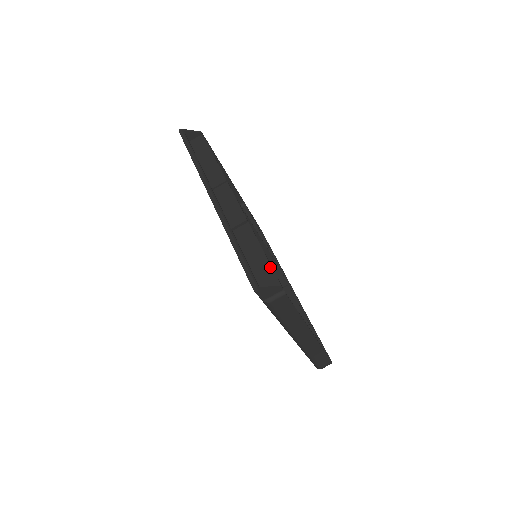
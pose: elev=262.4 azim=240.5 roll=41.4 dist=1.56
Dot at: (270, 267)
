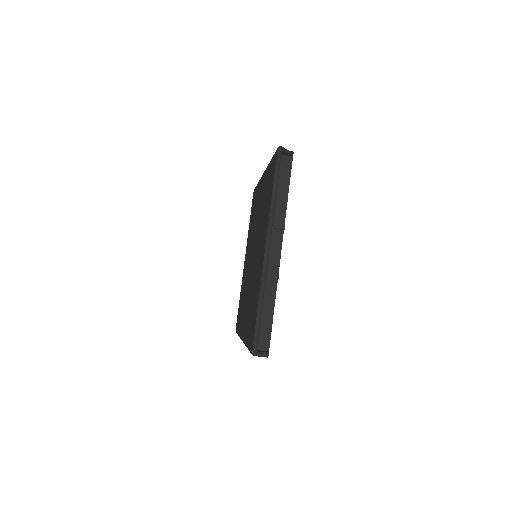
Dot at: (270, 331)
